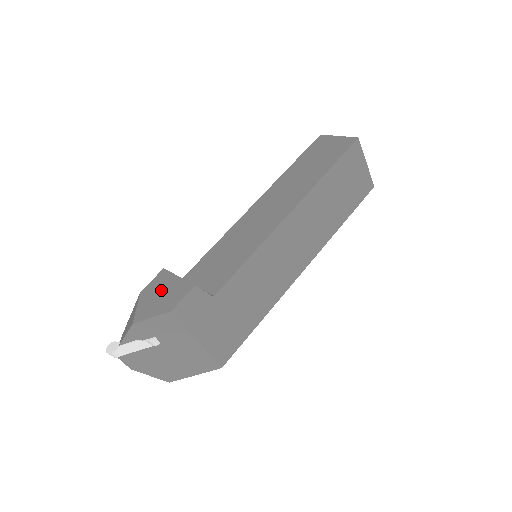
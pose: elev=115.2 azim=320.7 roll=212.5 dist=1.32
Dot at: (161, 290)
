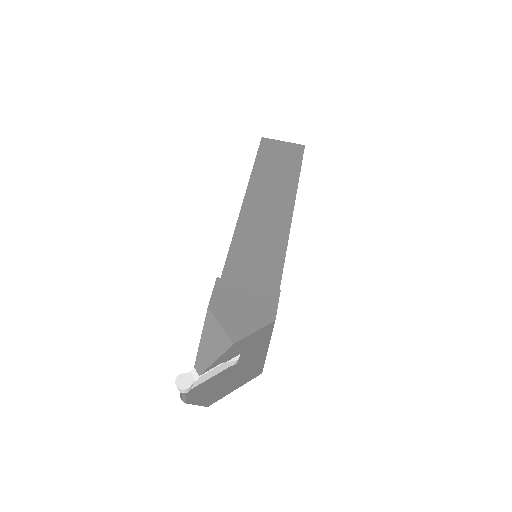
Dot at: (239, 301)
